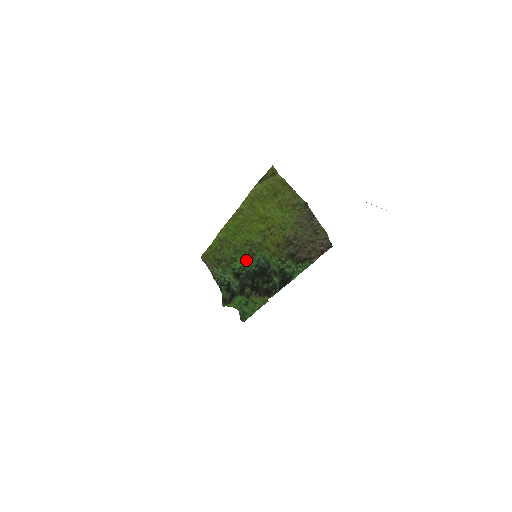
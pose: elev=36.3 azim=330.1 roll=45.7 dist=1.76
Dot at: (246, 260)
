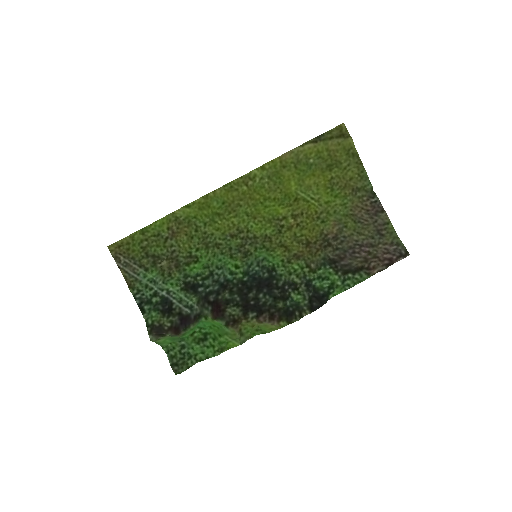
Dot at: (227, 261)
